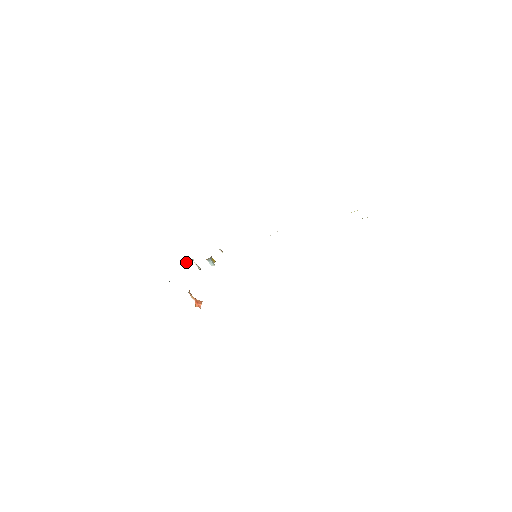
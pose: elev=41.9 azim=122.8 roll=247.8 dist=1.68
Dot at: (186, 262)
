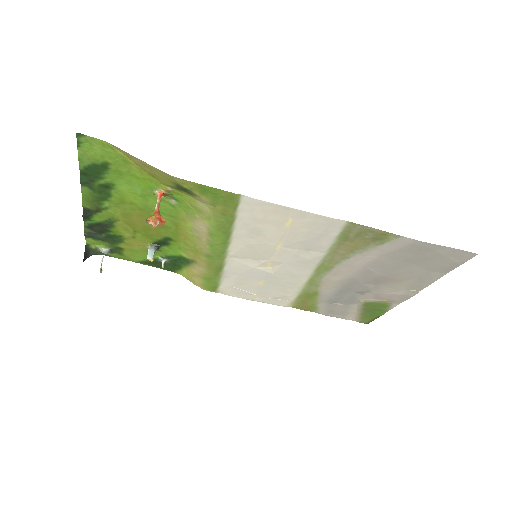
Dot at: (85, 253)
